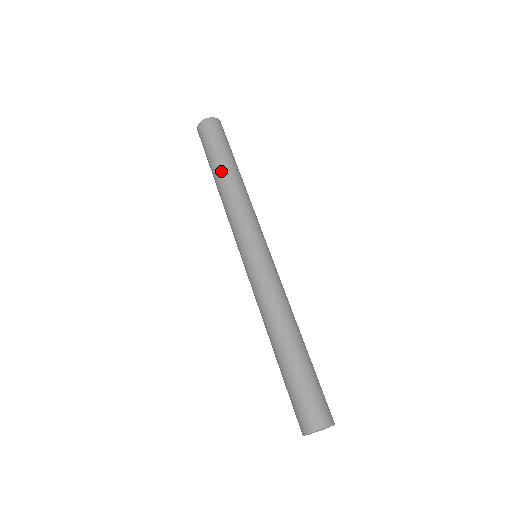
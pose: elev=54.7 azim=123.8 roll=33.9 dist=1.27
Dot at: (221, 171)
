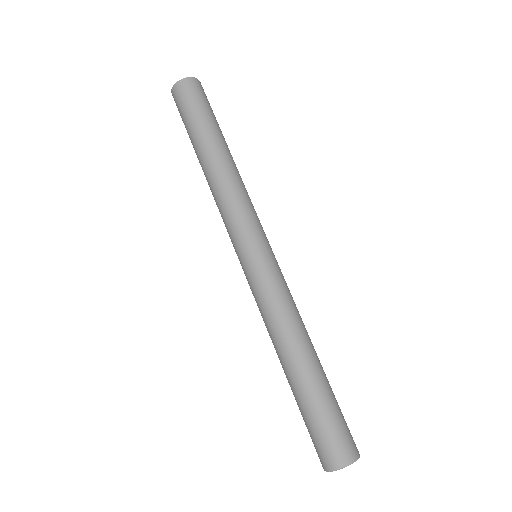
Dot at: (209, 148)
